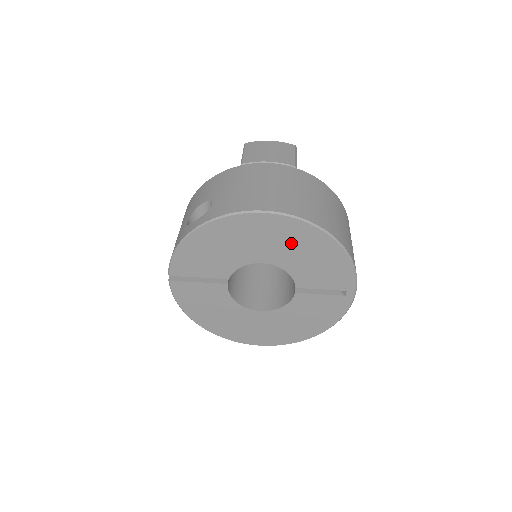
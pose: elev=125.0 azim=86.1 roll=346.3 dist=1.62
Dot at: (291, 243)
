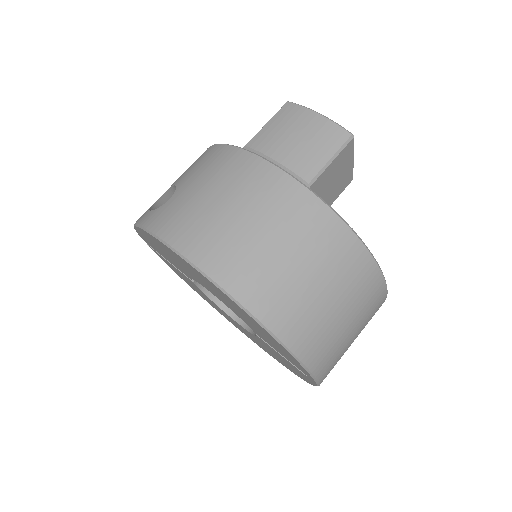
Dot at: (228, 301)
